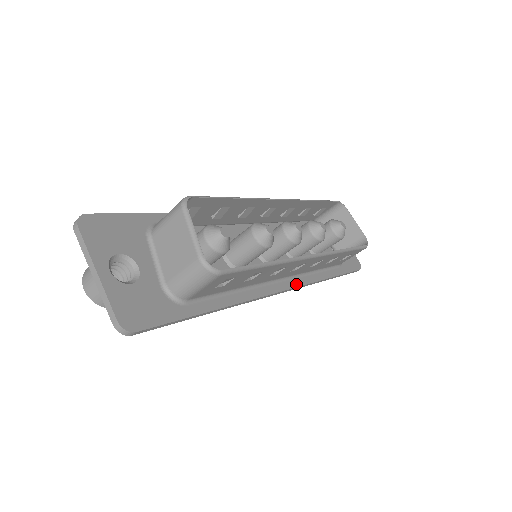
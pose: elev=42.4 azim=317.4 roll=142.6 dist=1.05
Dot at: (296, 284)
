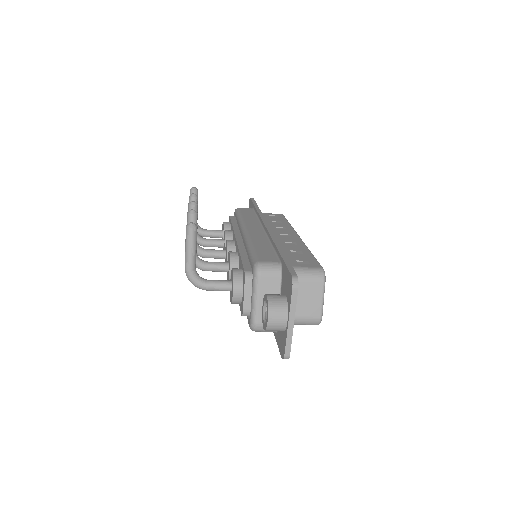
Dot at: occluded
